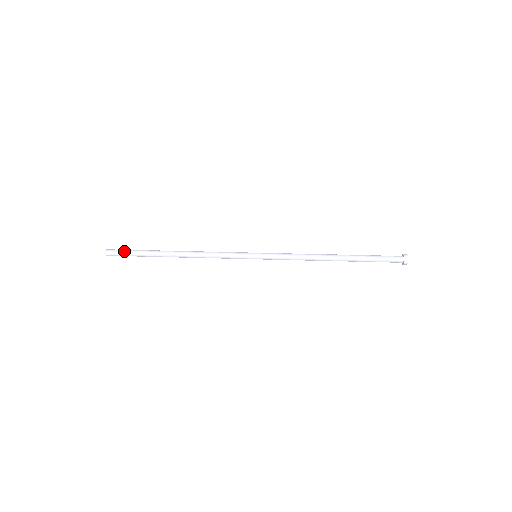
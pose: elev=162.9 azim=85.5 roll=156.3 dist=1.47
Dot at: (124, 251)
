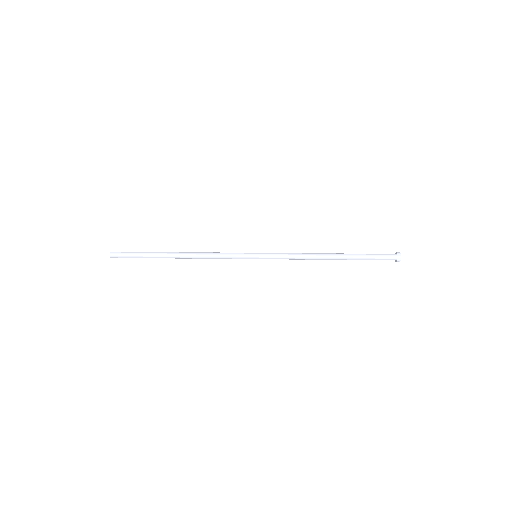
Dot at: (128, 255)
